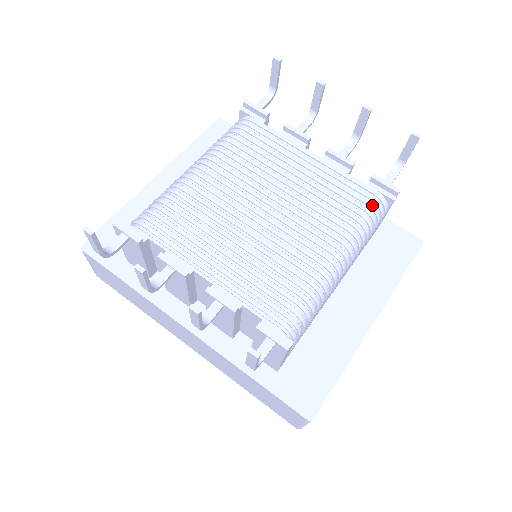
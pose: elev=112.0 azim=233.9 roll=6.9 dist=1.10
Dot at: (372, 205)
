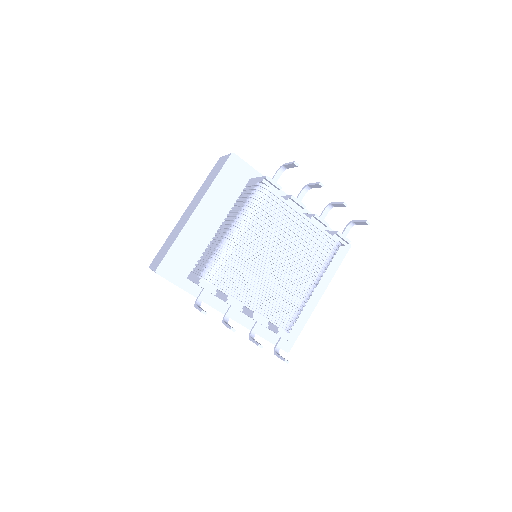
Dot at: (334, 250)
